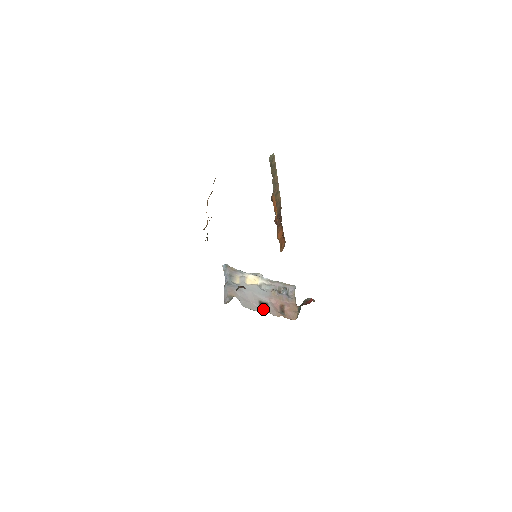
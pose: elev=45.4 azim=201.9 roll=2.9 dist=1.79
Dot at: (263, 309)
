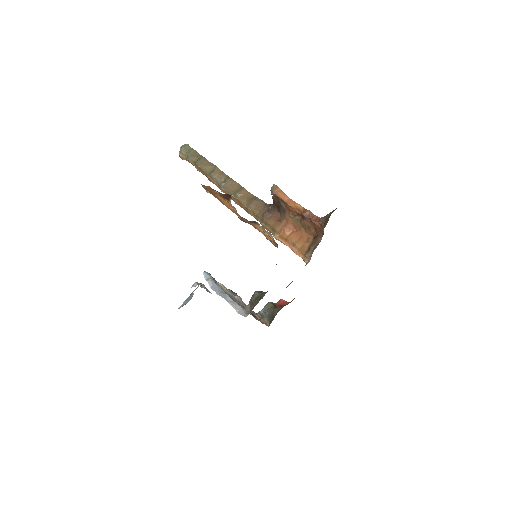
Dot at: (257, 318)
